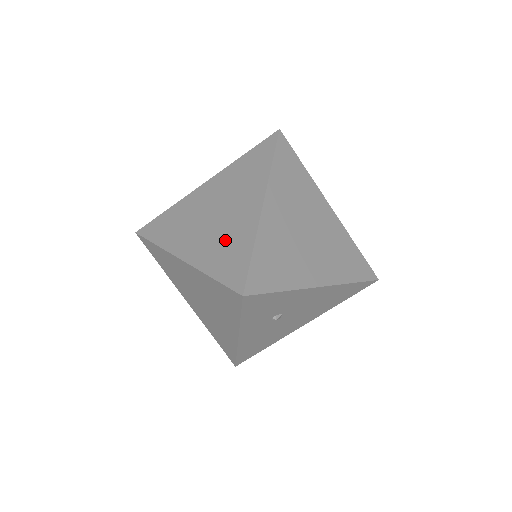
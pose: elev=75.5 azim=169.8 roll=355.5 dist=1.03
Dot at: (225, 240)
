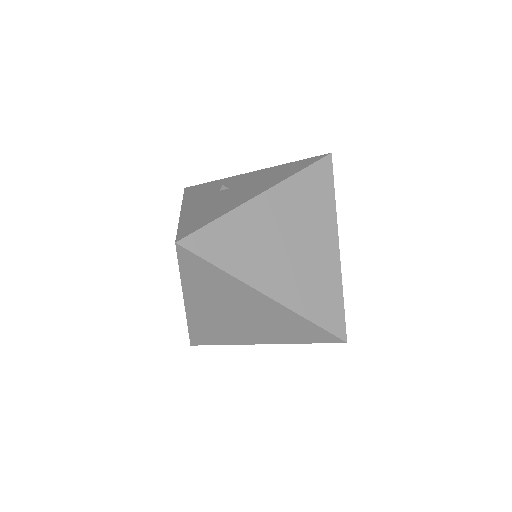
Dot at: (313, 281)
